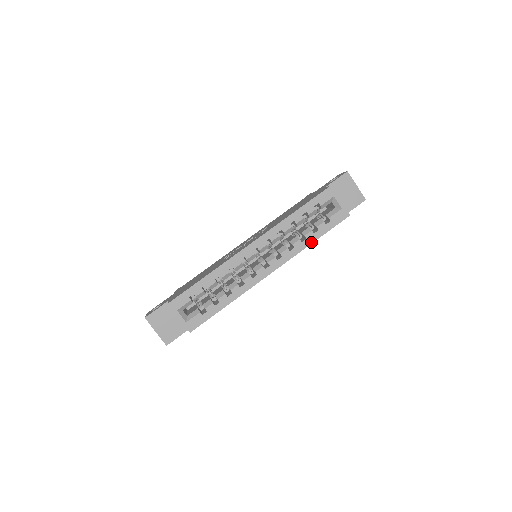
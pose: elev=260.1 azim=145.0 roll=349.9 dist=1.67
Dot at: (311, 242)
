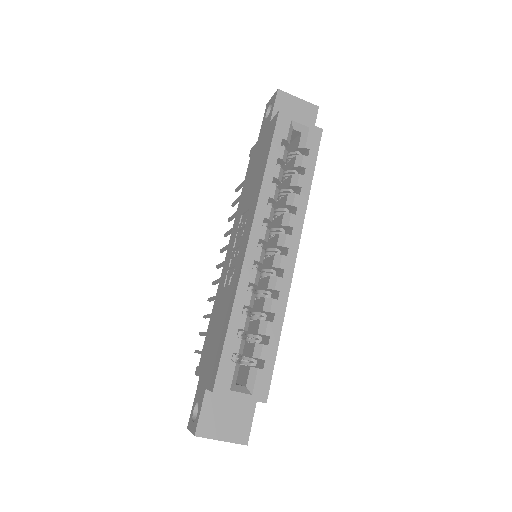
Dot at: (309, 188)
